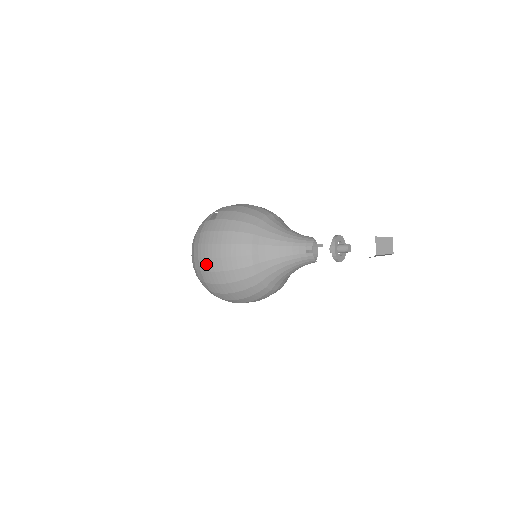
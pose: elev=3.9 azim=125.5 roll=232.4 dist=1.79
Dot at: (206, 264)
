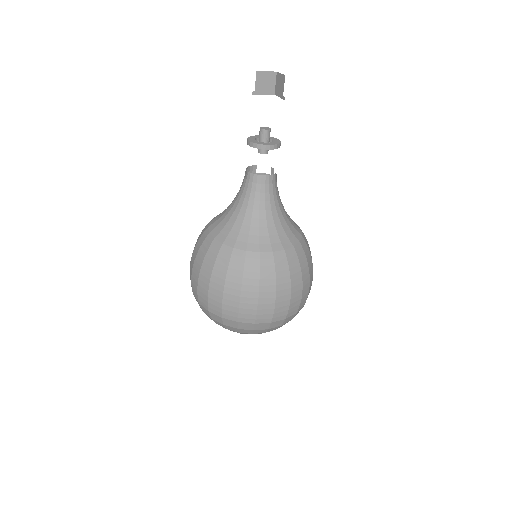
Dot at: (194, 288)
